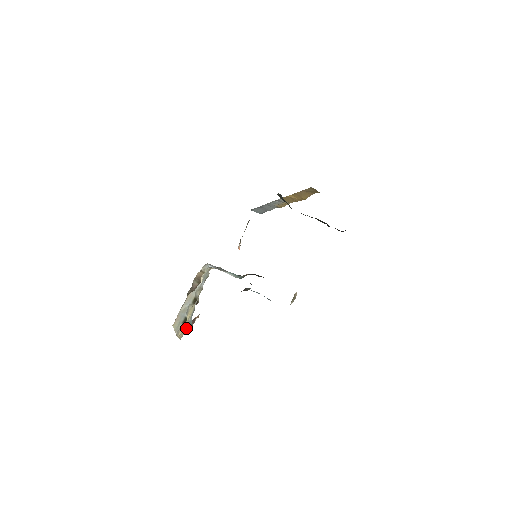
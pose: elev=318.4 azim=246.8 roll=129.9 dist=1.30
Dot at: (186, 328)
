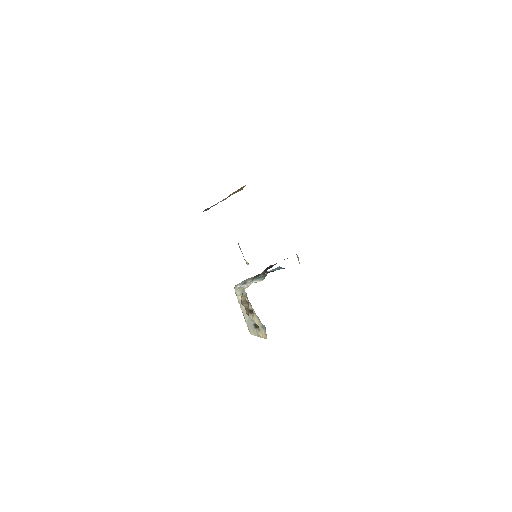
Dot at: (264, 331)
